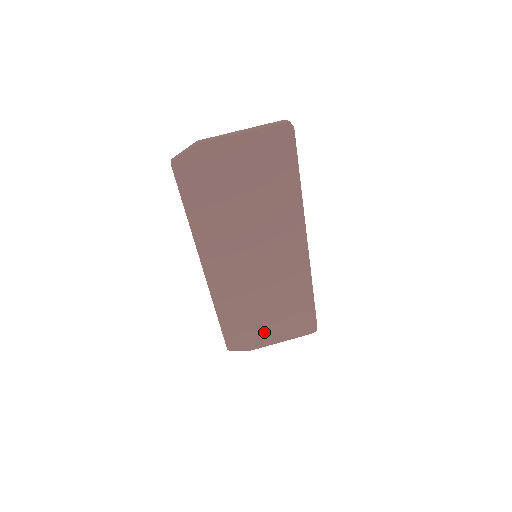
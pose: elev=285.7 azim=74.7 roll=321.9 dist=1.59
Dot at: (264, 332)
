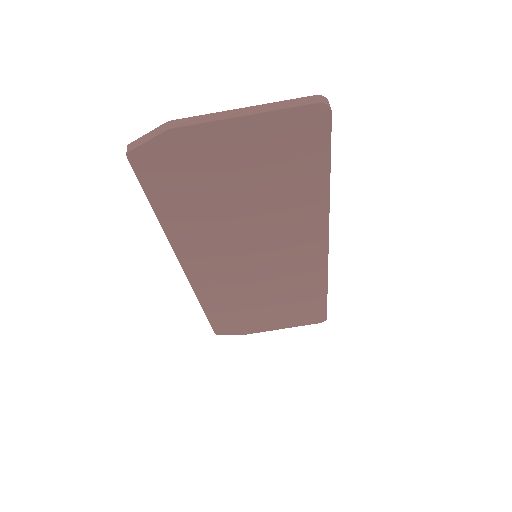
Dot at: (261, 321)
